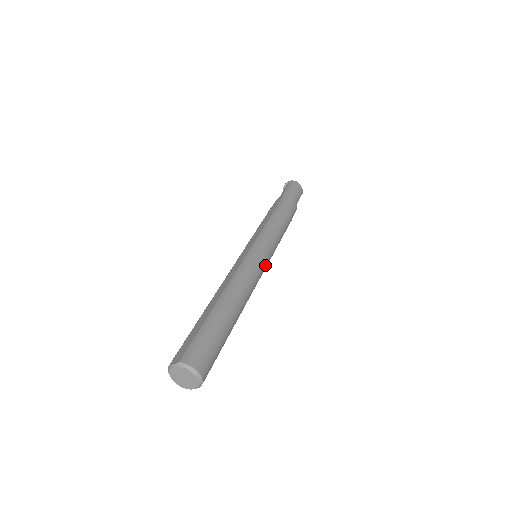
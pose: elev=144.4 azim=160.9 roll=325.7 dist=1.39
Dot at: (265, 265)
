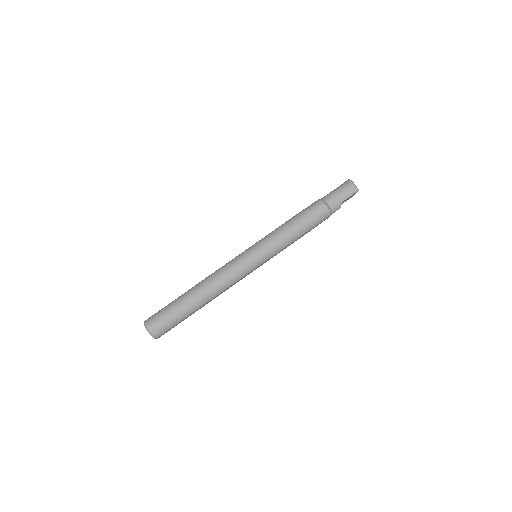
Dot at: (250, 265)
